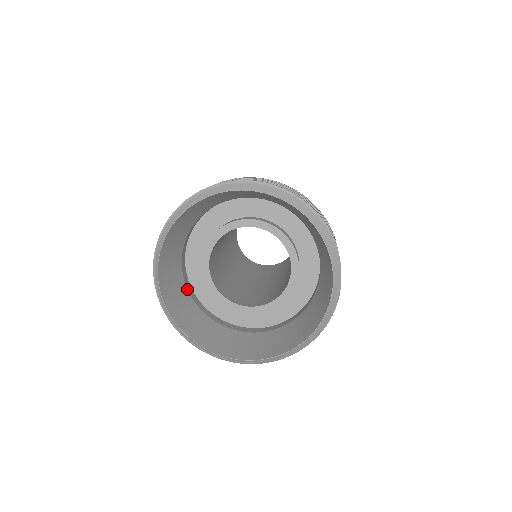
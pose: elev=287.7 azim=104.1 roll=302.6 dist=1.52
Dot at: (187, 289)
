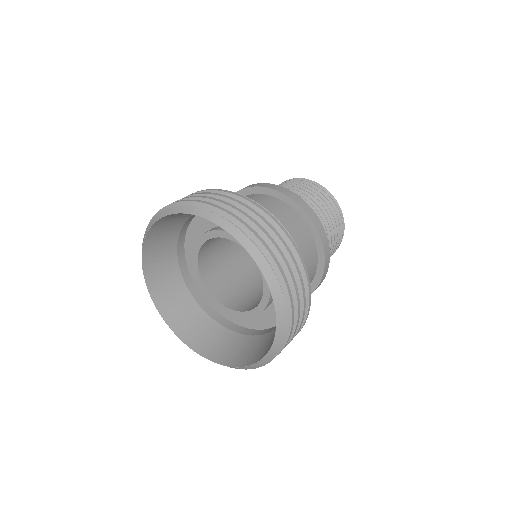
Dot at: (177, 243)
